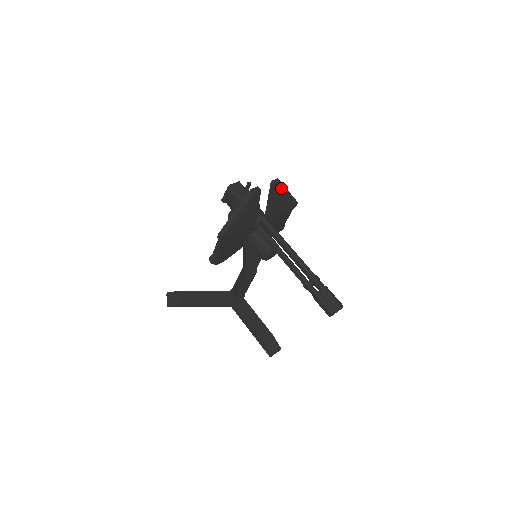
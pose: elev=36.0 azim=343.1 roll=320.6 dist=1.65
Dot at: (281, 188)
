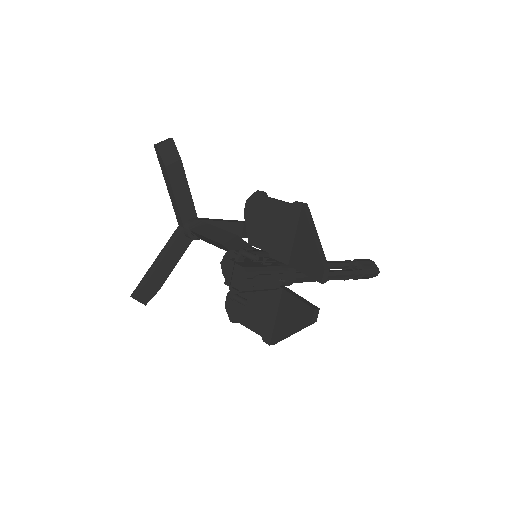
Dot at: occluded
